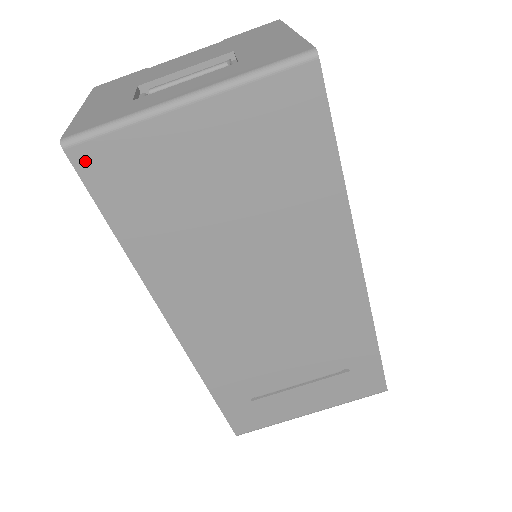
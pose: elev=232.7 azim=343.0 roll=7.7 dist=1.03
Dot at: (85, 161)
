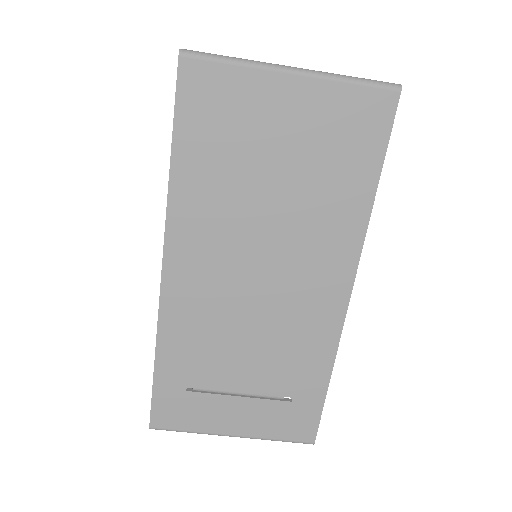
Dot at: (189, 74)
